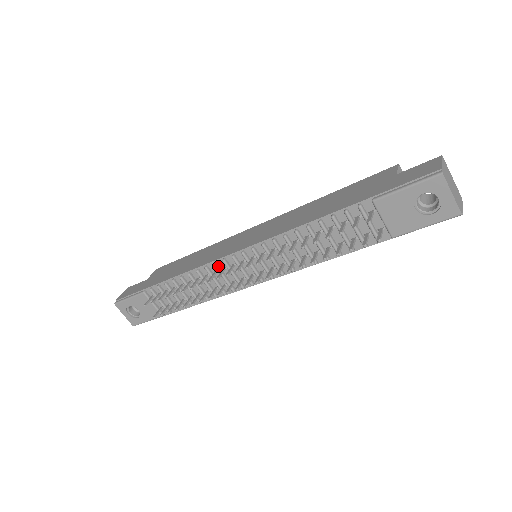
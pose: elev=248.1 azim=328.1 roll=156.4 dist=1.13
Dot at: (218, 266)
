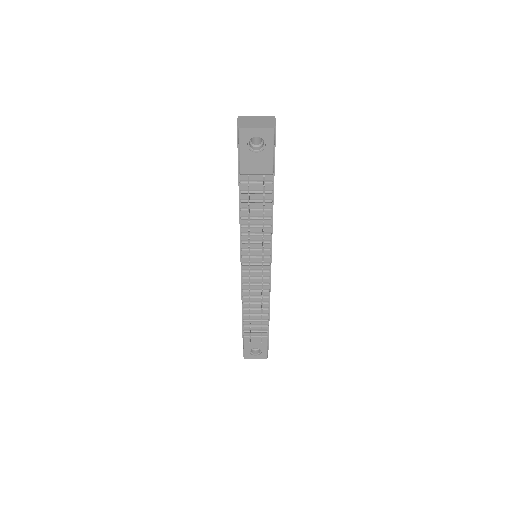
Dot at: (246, 283)
